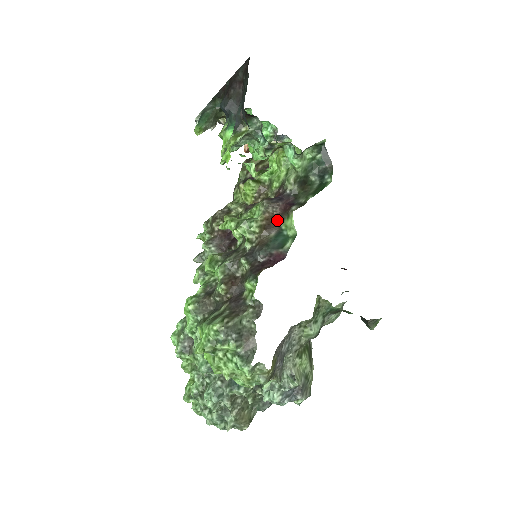
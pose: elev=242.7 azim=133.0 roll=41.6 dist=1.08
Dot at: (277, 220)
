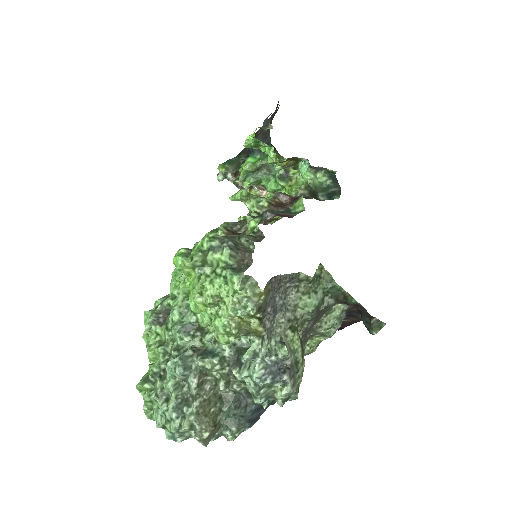
Dot at: (286, 205)
